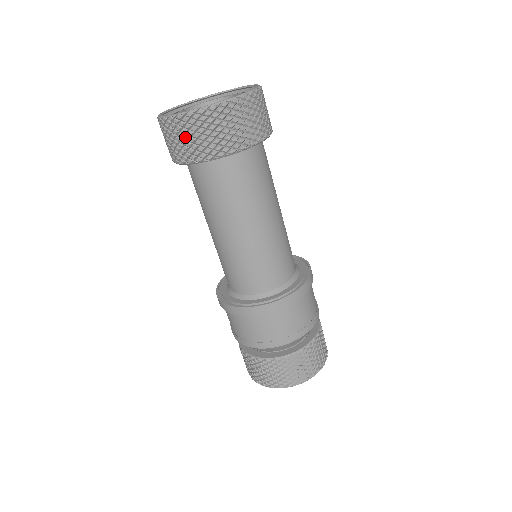
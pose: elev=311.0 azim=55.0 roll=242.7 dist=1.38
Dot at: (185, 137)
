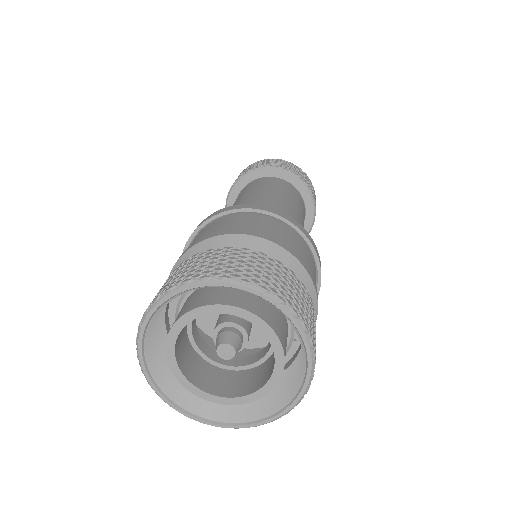
Dot at: occluded
